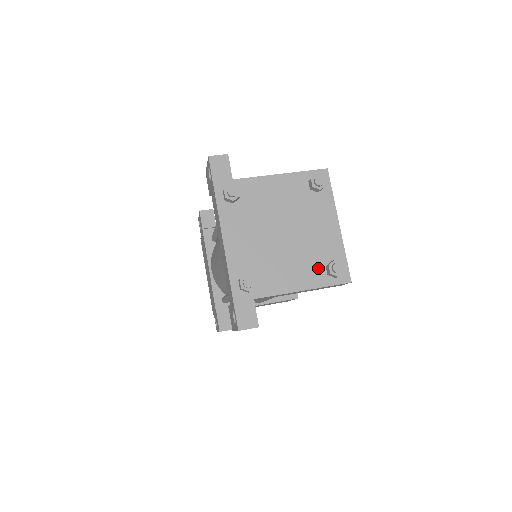
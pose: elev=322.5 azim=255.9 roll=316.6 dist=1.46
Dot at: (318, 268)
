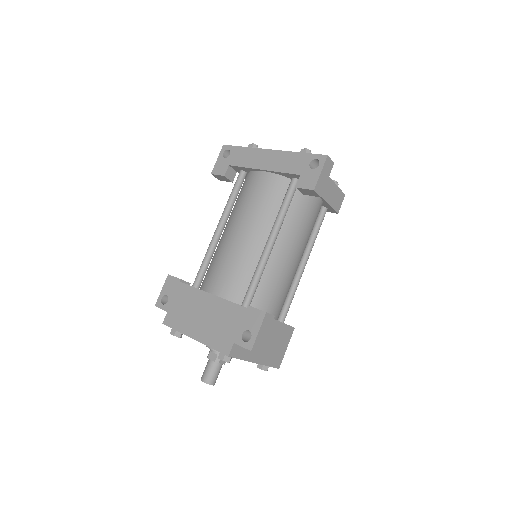
Dot at: occluded
